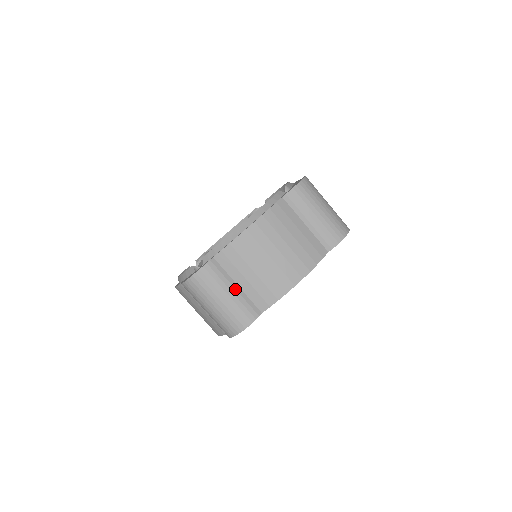
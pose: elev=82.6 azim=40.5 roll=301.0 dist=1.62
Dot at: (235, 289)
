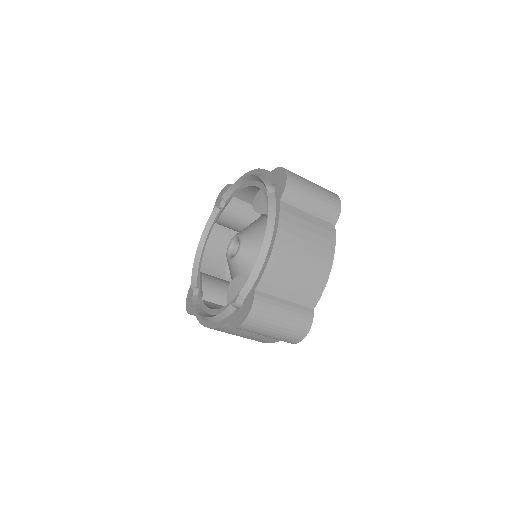
Dot at: (286, 305)
